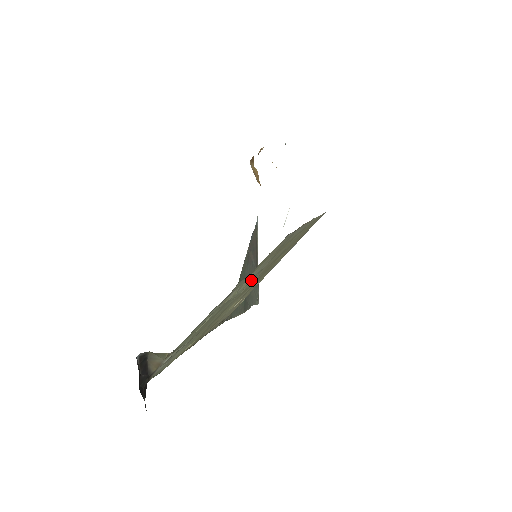
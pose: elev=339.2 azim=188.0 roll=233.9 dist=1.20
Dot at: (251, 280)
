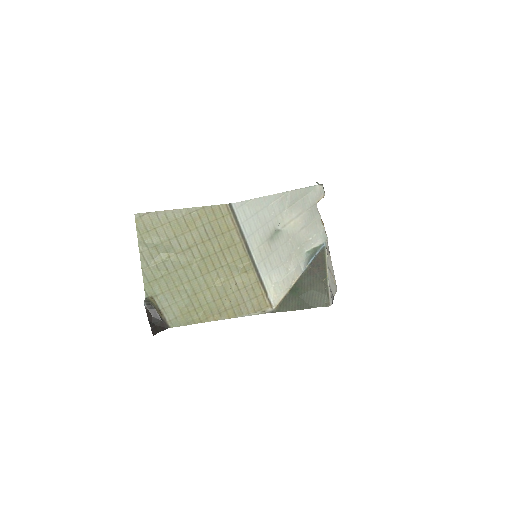
Dot at: (189, 255)
